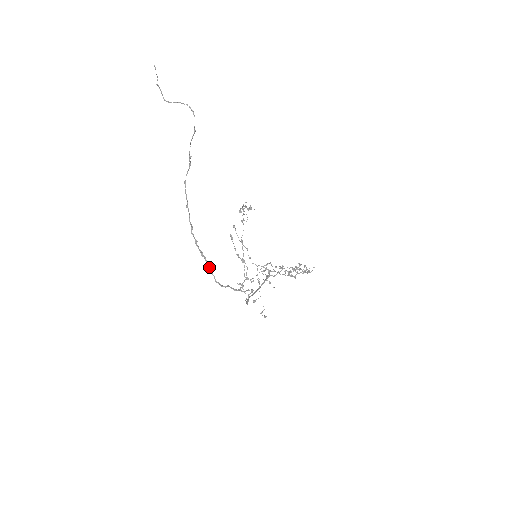
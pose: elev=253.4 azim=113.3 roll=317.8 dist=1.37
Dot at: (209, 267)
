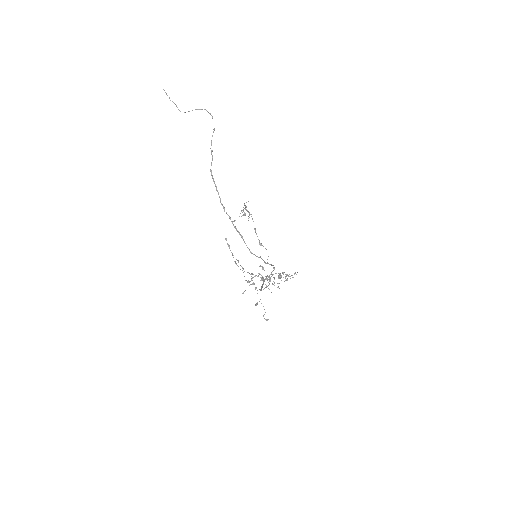
Dot at: (243, 240)
